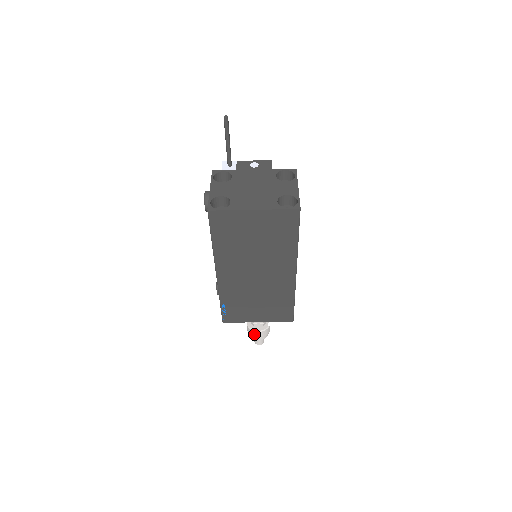
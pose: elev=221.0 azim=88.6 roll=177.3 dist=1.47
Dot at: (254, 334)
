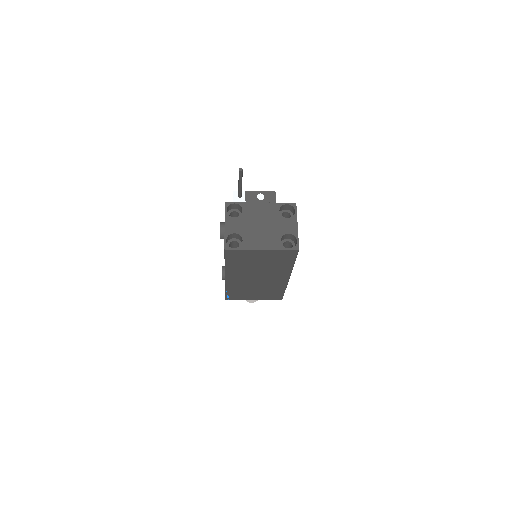
Dot at: (248, 300)
